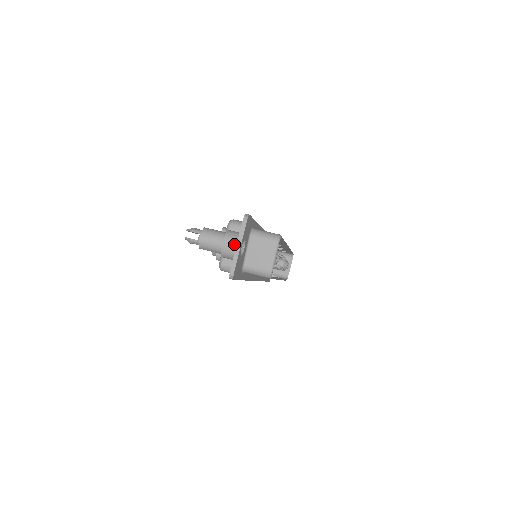
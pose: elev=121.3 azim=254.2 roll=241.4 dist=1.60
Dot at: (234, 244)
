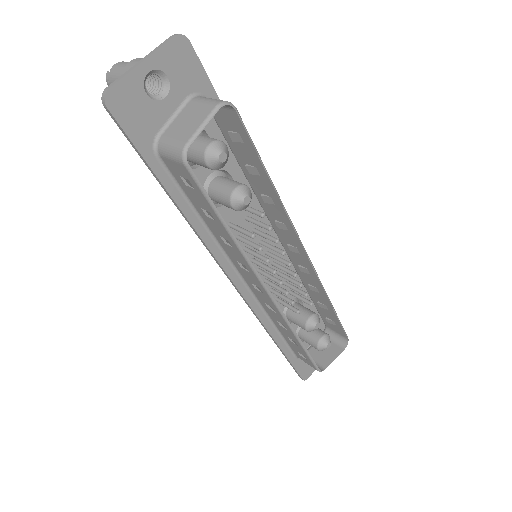
Dot at: (139, 61)
